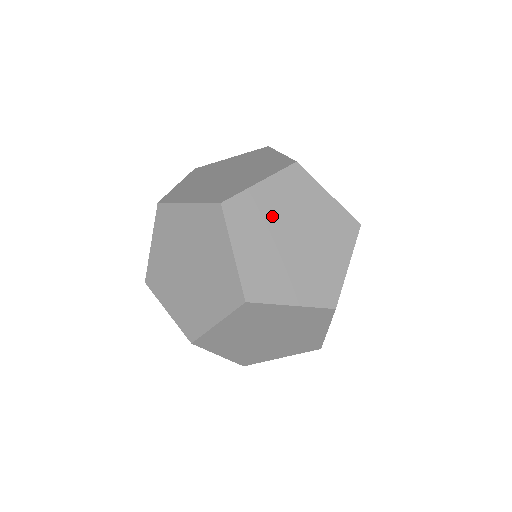
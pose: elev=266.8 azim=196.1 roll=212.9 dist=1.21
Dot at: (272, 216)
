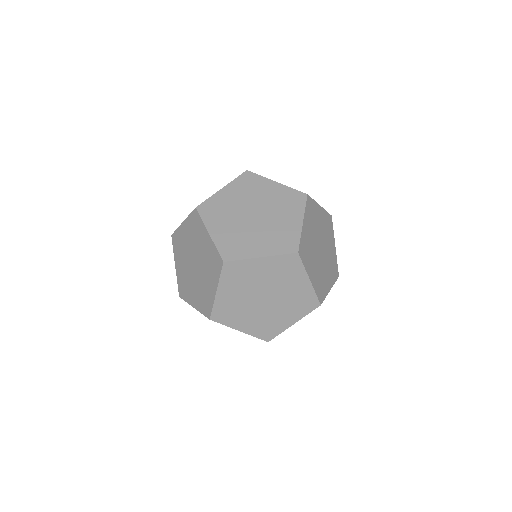
Dot at: (318, 227)
